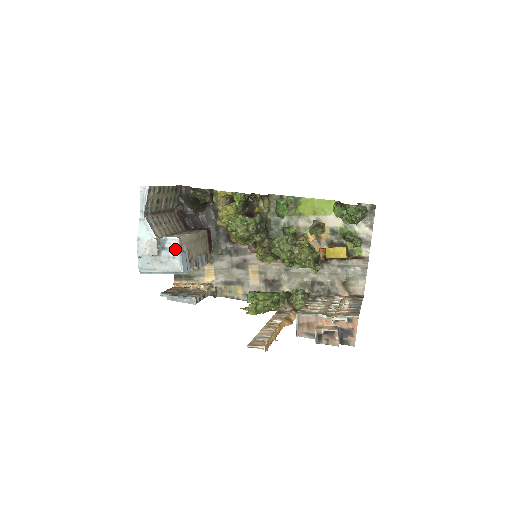
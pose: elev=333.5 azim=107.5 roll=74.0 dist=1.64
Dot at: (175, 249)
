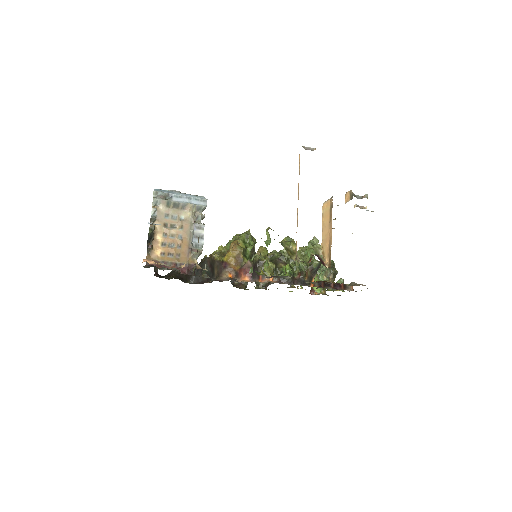
Dot at: occluded
